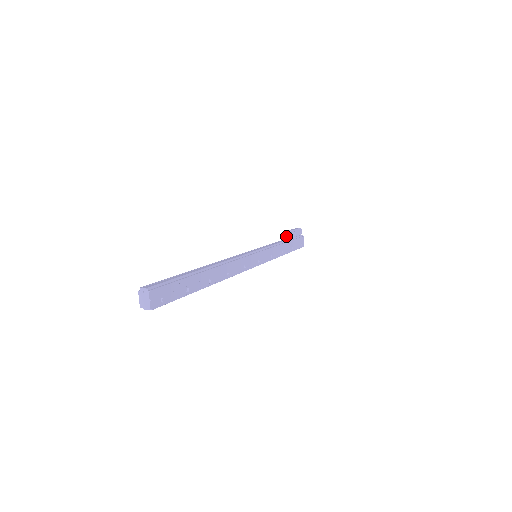
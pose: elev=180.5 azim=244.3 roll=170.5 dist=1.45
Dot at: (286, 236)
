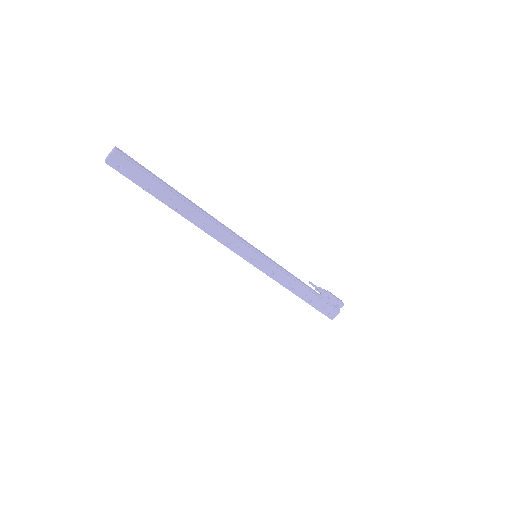
Dot at: (317, 289)
